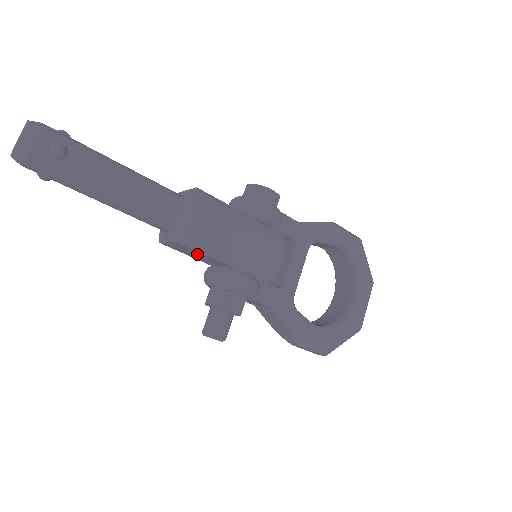
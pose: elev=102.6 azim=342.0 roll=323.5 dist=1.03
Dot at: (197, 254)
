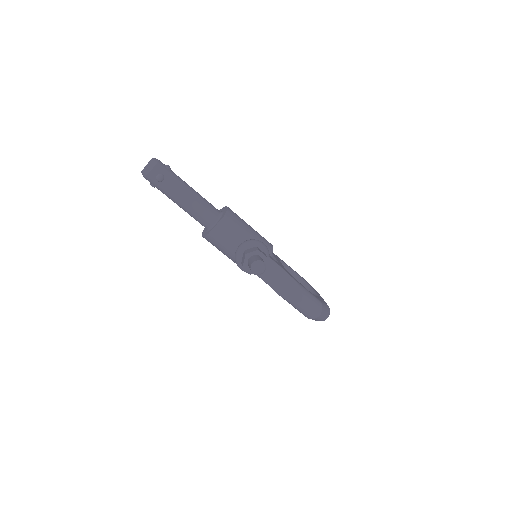
Dot at: (232, 233)
